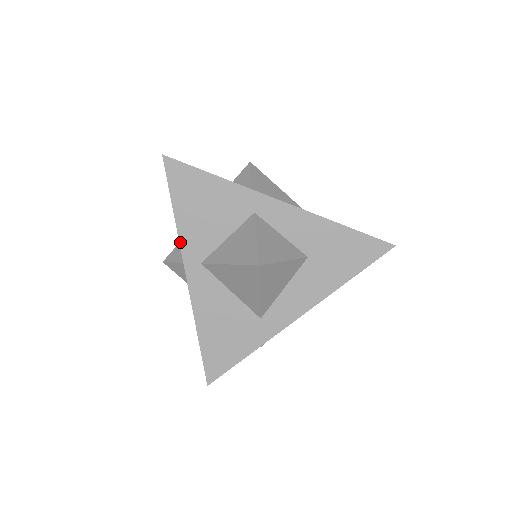
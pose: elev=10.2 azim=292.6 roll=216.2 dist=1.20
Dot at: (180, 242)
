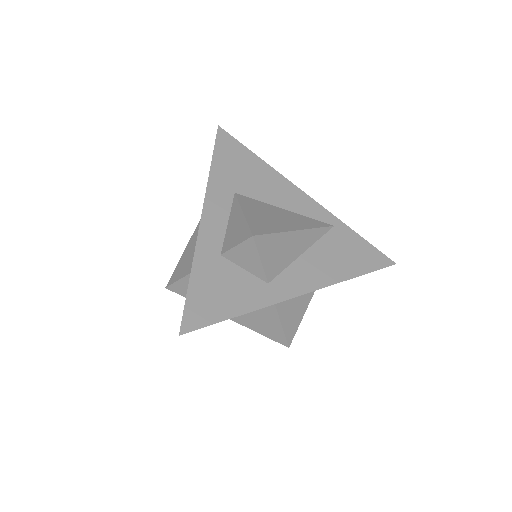
Dot at: occluded
